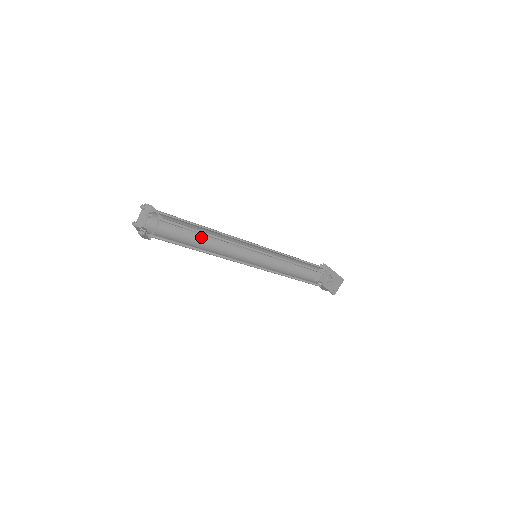
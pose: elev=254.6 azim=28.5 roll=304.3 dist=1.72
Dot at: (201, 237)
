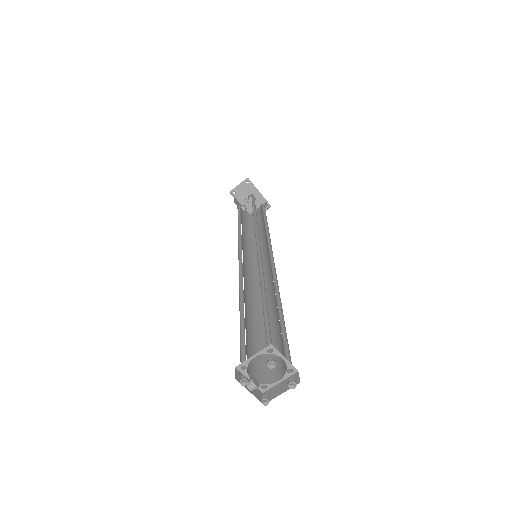
Dot at: occluded
